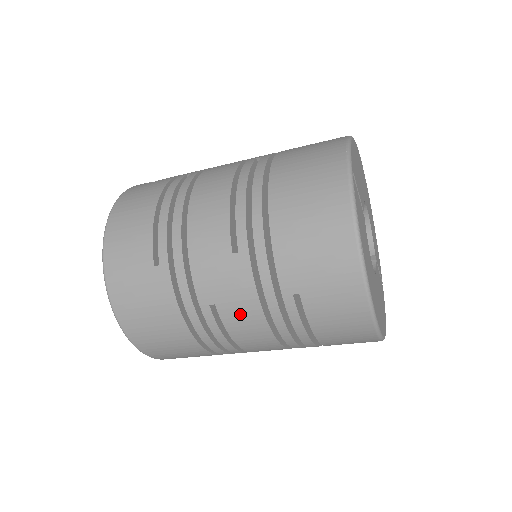
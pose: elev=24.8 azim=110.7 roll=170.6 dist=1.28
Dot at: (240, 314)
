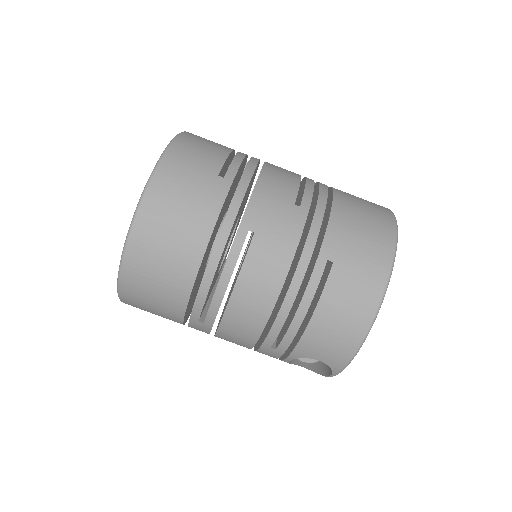
Dot at: (270, 254)
